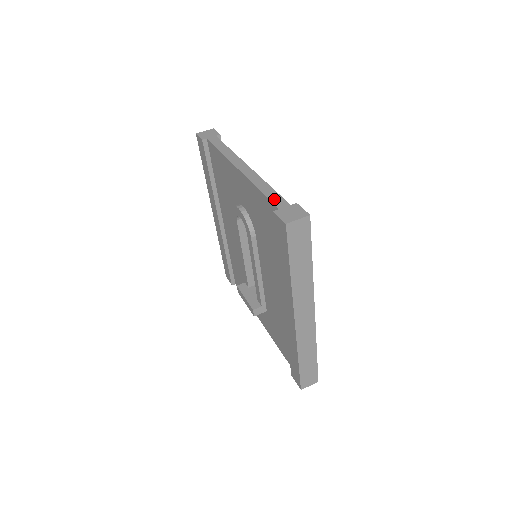
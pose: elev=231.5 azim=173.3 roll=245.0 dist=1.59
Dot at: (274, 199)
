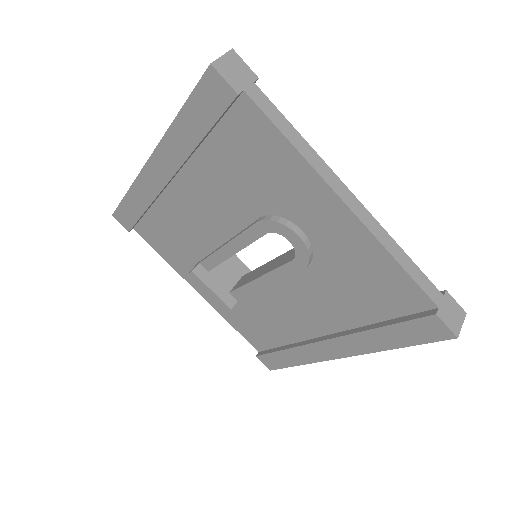
Dot at: (425, 286)
